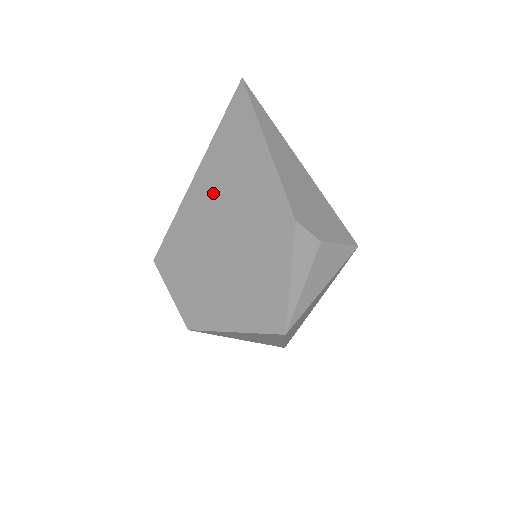
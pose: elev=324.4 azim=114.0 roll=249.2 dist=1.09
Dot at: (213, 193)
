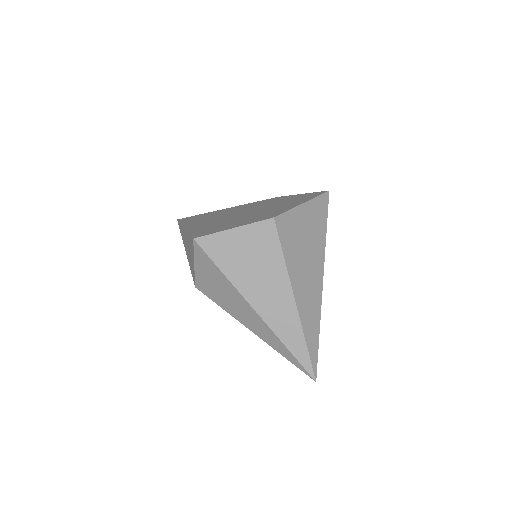
Dot at: (210, 220)
